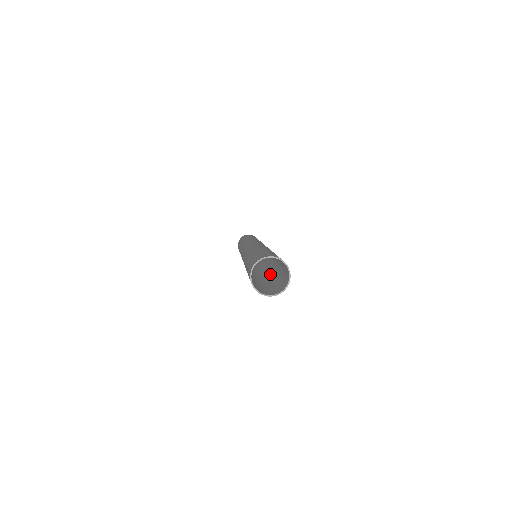
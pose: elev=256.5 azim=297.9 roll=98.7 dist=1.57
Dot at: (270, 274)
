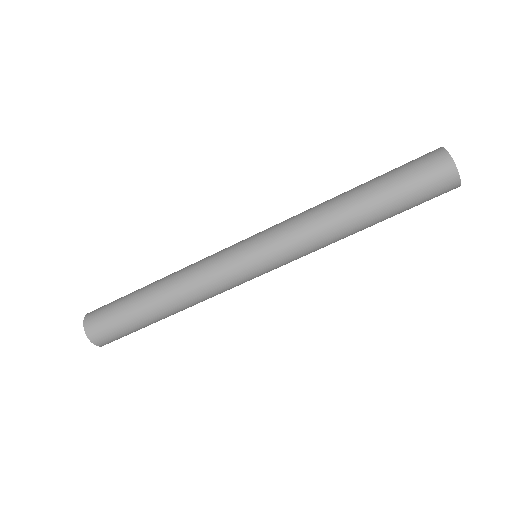
Dot at: (338, 226)
